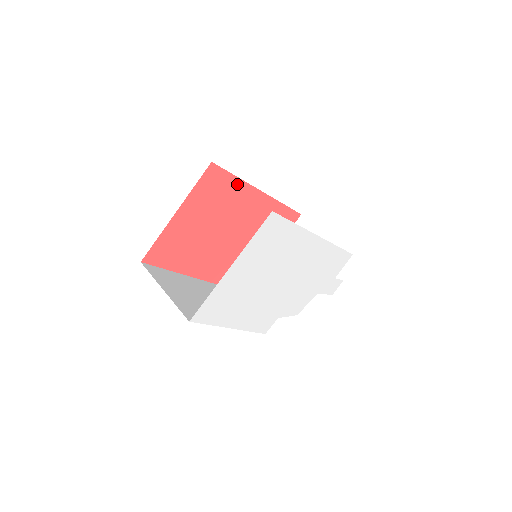
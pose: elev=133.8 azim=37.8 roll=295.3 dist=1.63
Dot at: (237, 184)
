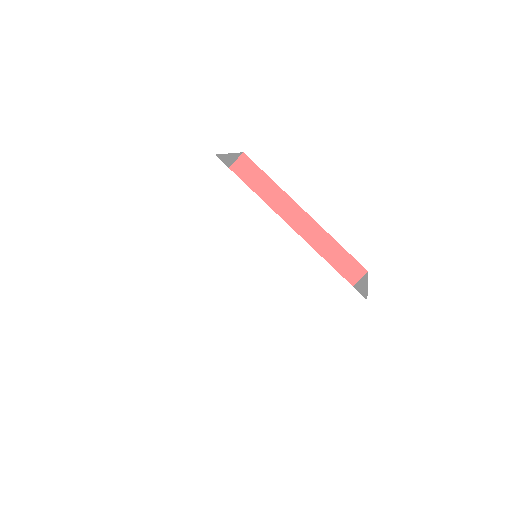
Dot at: (272, 188)
